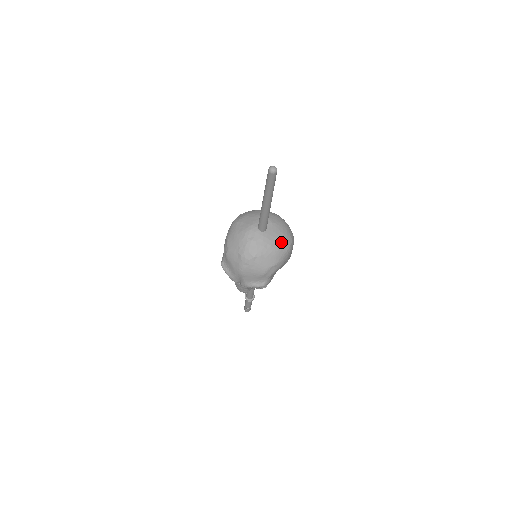
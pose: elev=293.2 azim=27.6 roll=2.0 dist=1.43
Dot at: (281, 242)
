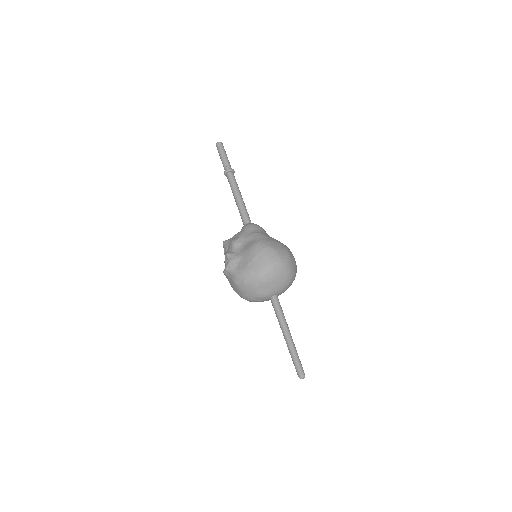
Dot at: occluded
